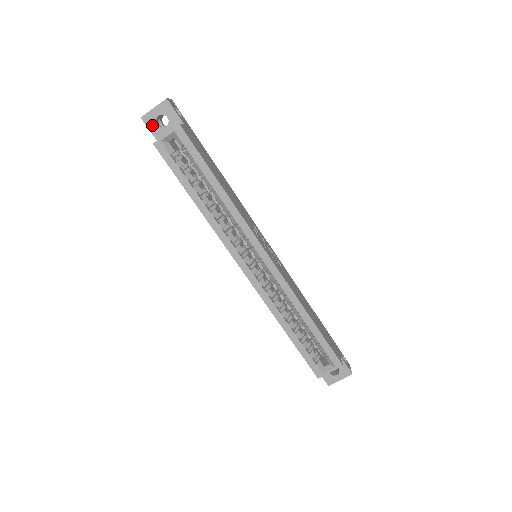
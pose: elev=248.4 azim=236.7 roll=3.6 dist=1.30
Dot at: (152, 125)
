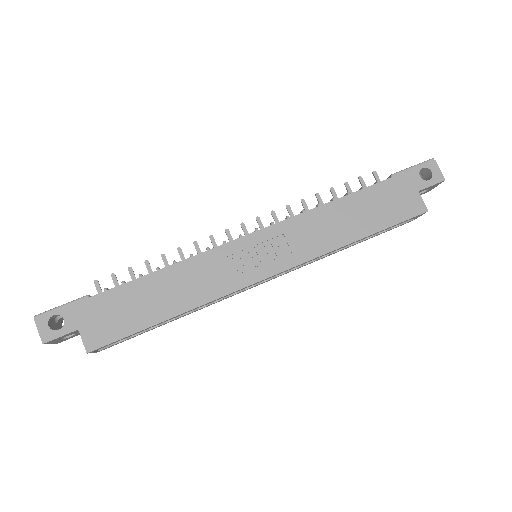
Dot at: (69, 338)
